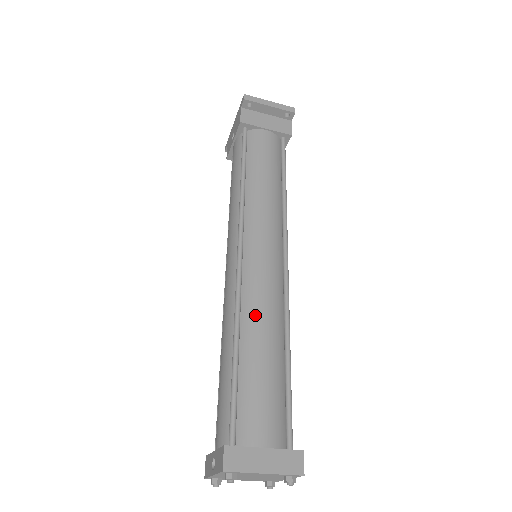
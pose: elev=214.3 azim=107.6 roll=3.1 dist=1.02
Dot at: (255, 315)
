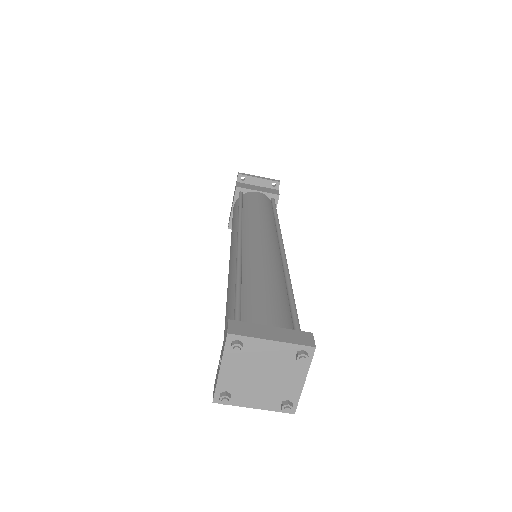
Dot at: (255, 263)
